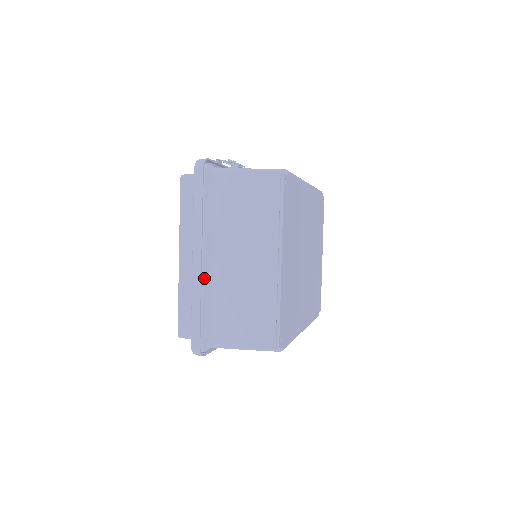
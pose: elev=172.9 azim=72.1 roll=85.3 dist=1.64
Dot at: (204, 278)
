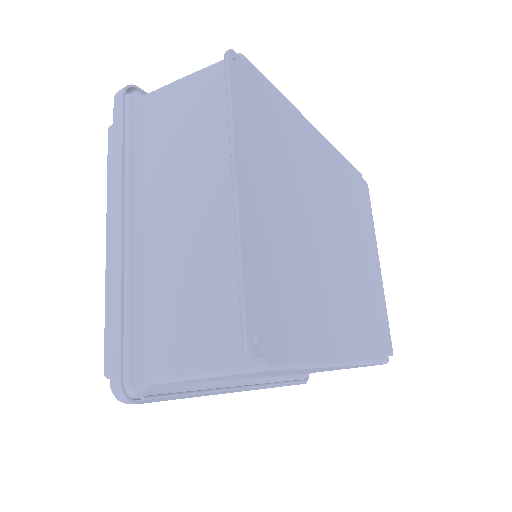
Dot at: (130, 258)
